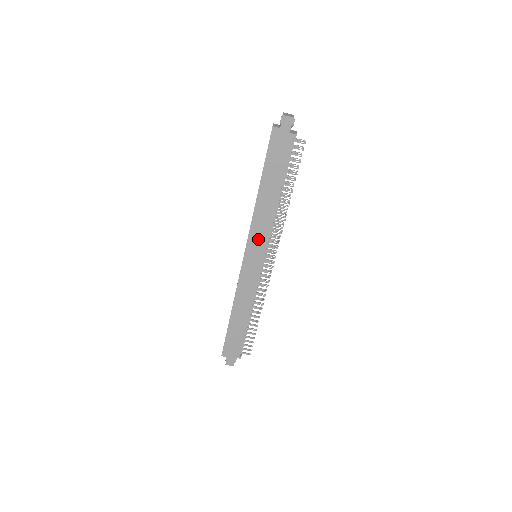
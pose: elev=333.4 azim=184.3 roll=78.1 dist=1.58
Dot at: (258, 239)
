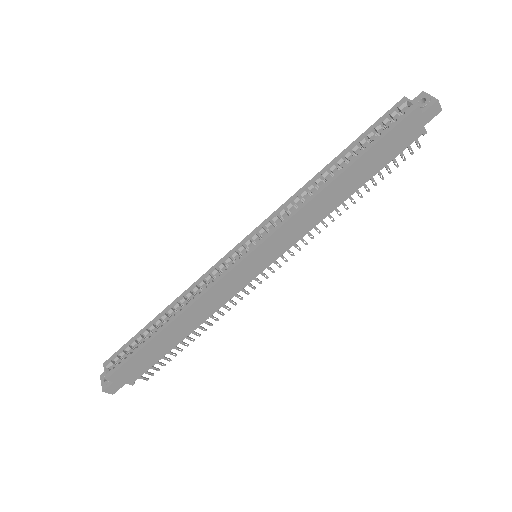
Dot at: (284, 238)
